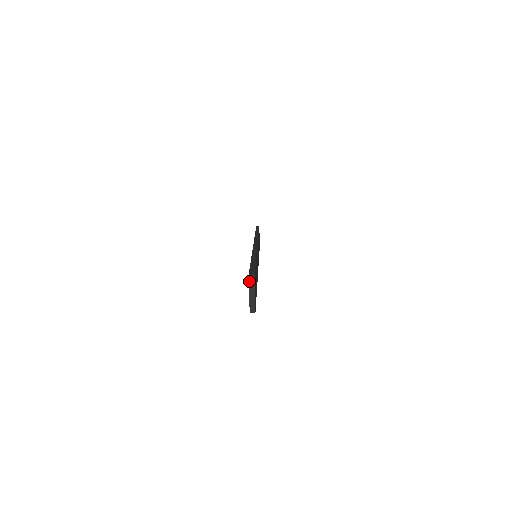
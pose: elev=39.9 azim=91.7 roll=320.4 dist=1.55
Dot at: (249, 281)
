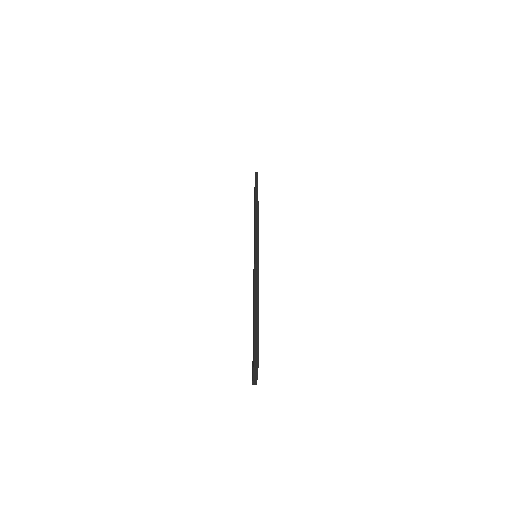
Dot at: (254, 369)
